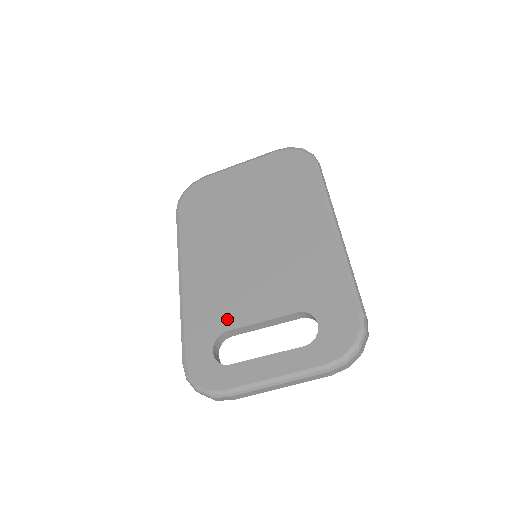
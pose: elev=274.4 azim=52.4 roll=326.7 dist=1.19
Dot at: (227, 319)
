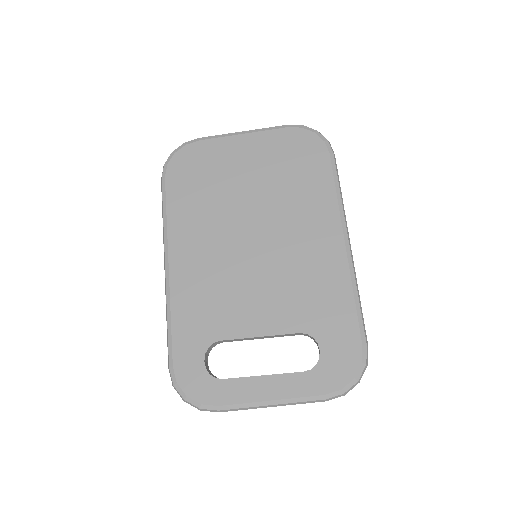
Dot at: (221, 327)
